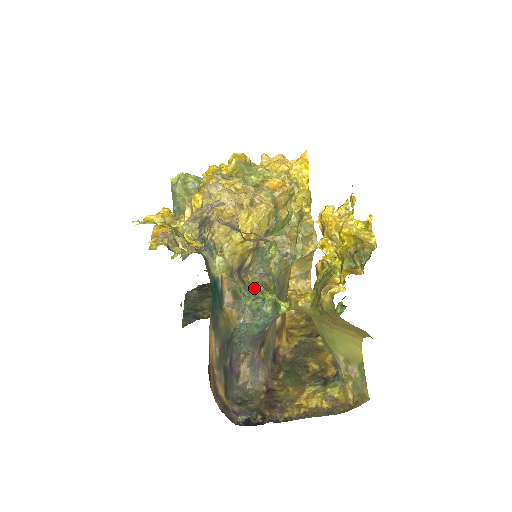
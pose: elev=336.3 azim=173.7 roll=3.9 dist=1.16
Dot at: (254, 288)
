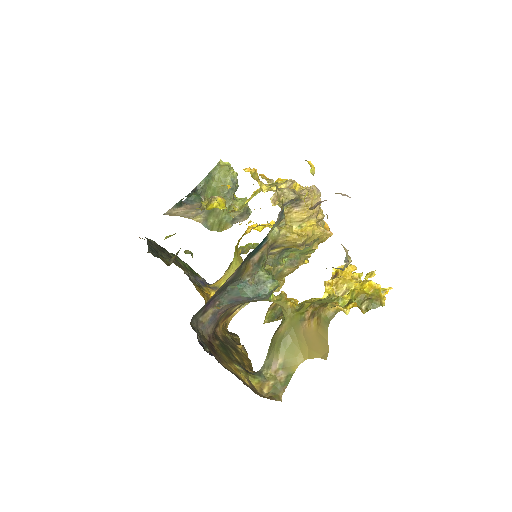
Dot at: (269, 268)
